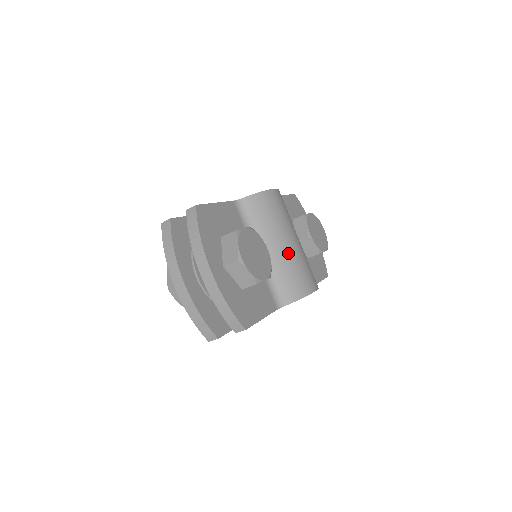
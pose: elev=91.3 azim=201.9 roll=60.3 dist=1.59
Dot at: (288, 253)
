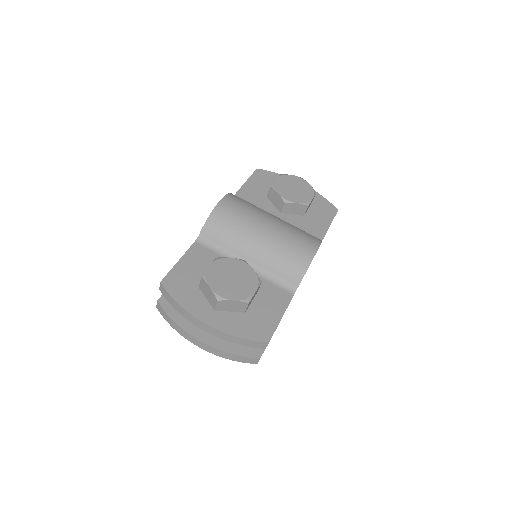
Dot at: (268, 243)
